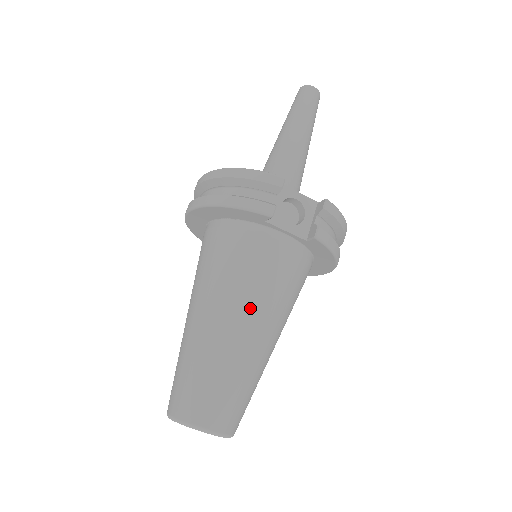
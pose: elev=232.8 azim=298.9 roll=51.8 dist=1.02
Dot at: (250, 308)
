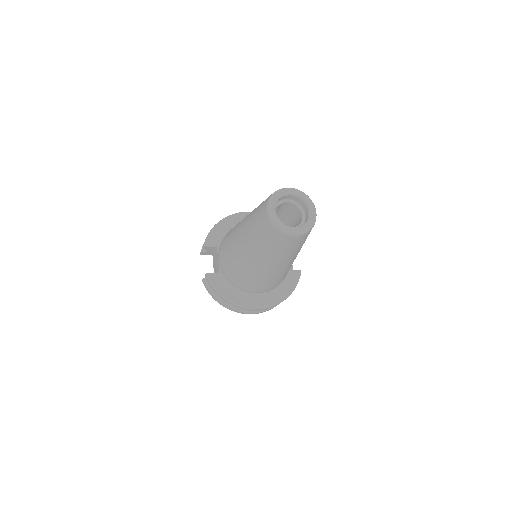
Dot at: occluded
